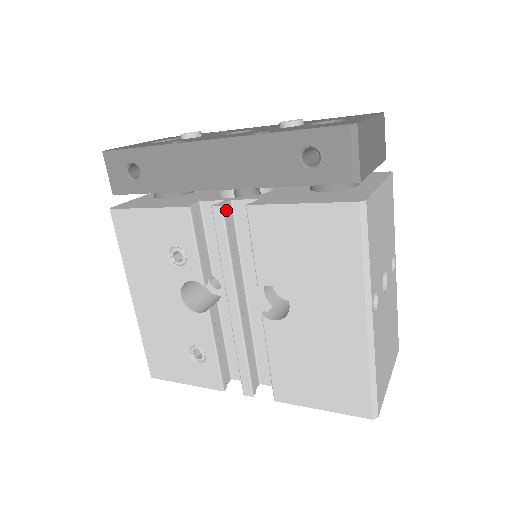
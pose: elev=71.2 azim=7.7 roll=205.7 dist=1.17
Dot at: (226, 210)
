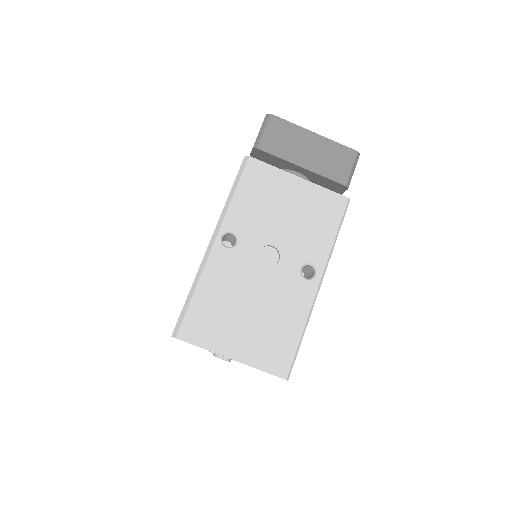
Dot at: occluded
